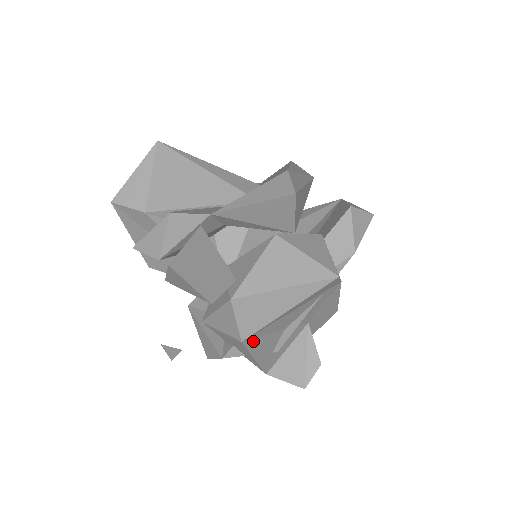
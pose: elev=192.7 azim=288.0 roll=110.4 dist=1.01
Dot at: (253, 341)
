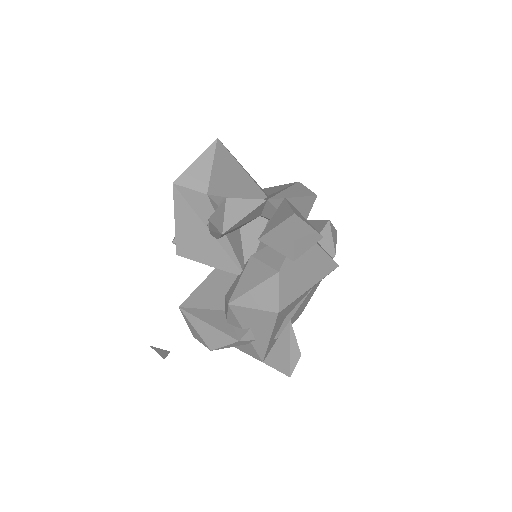
Dot at: (279, 317)
